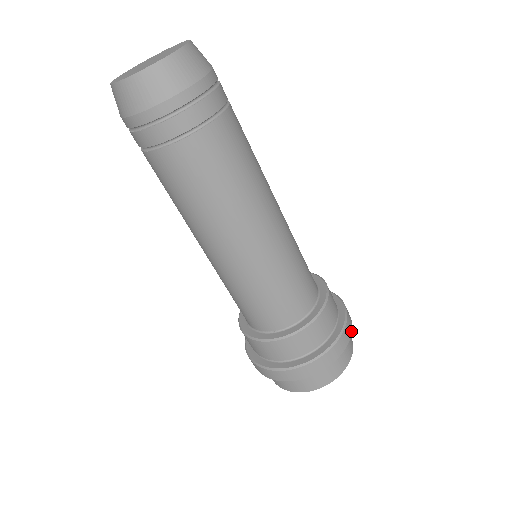
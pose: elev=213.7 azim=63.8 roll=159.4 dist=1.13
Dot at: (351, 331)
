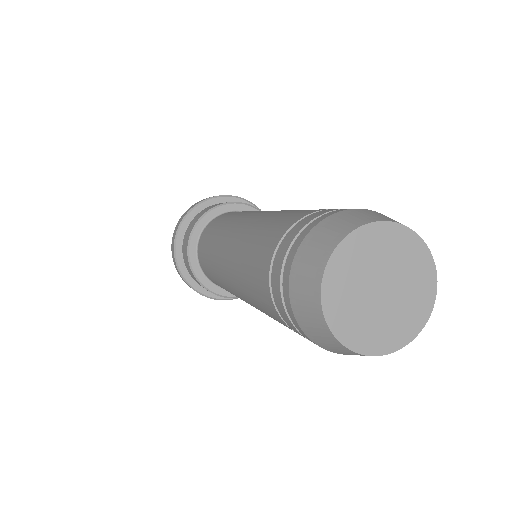
Dot at: occluded
